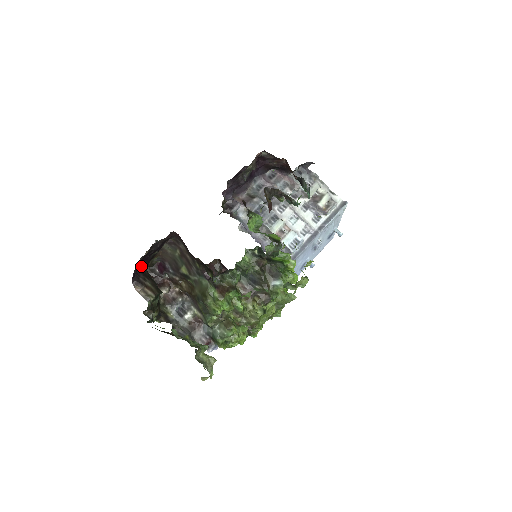
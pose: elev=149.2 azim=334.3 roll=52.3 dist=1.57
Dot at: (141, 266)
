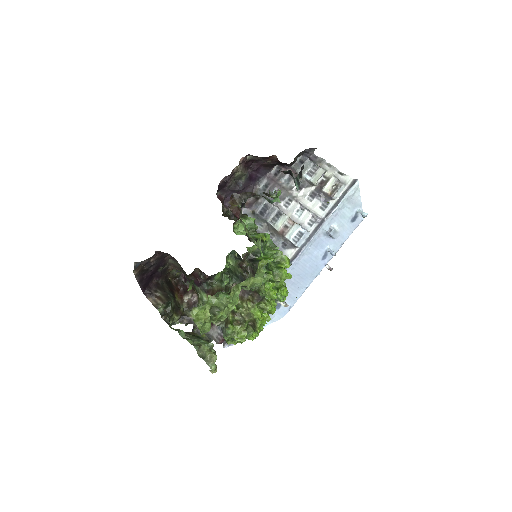
Dot at: (156, 280)
